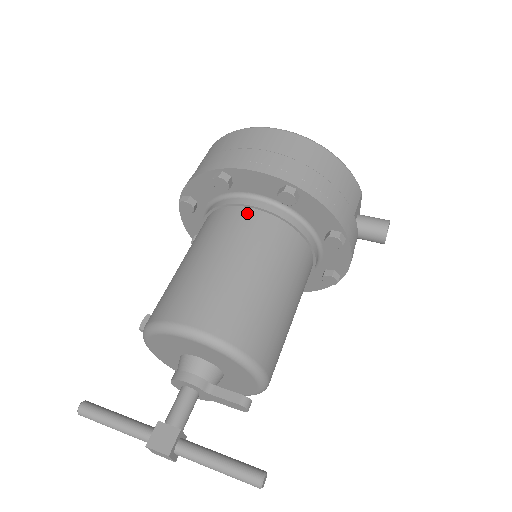
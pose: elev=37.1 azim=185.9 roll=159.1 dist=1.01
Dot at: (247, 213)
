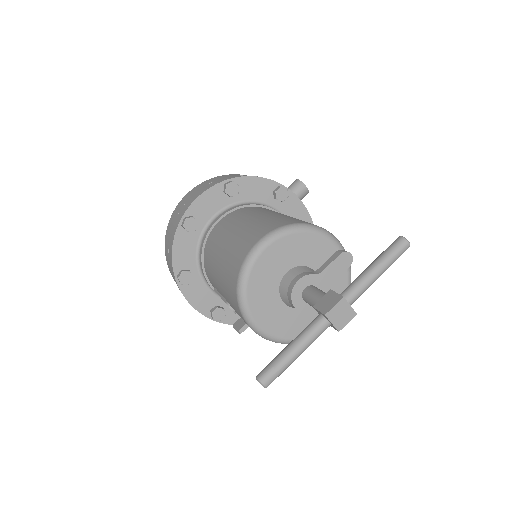
Dot at: (222, 221)
